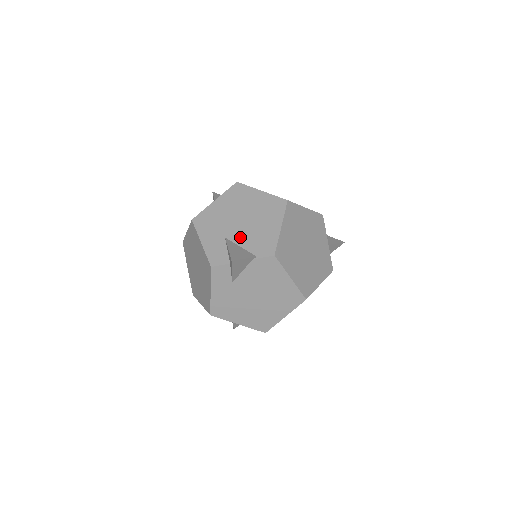
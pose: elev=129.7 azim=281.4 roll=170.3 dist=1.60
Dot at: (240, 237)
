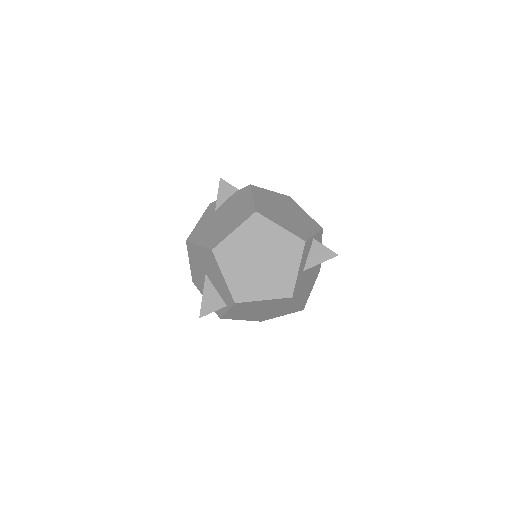
Dot at: occluded
